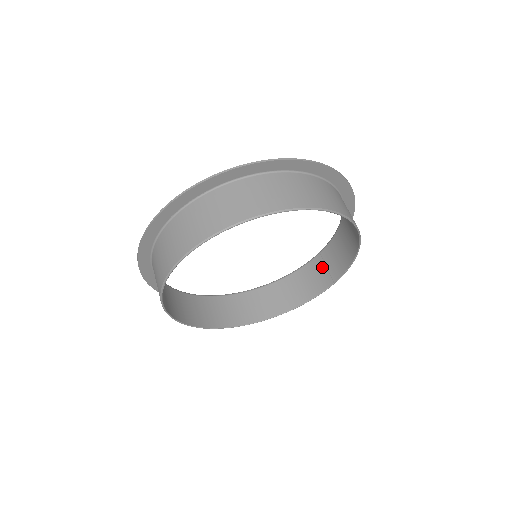
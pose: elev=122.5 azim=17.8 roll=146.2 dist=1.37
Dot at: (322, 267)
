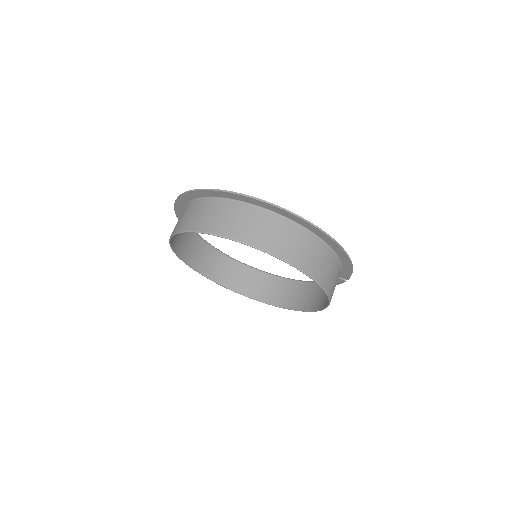
Dot at: occluded
